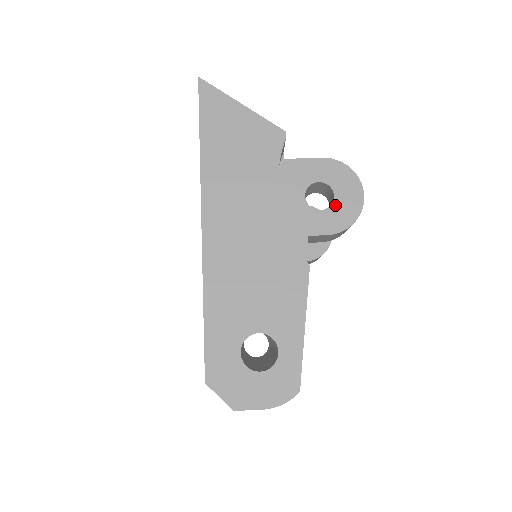
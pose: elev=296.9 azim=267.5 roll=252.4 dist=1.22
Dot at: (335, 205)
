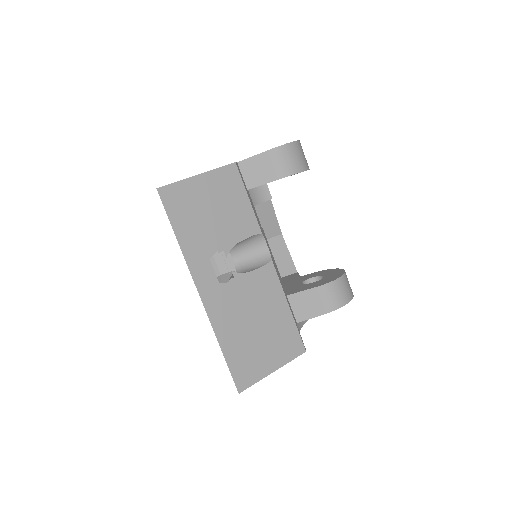
Dot at: occluded
